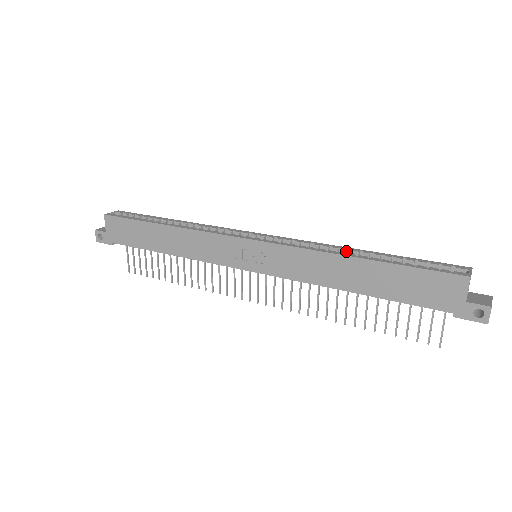
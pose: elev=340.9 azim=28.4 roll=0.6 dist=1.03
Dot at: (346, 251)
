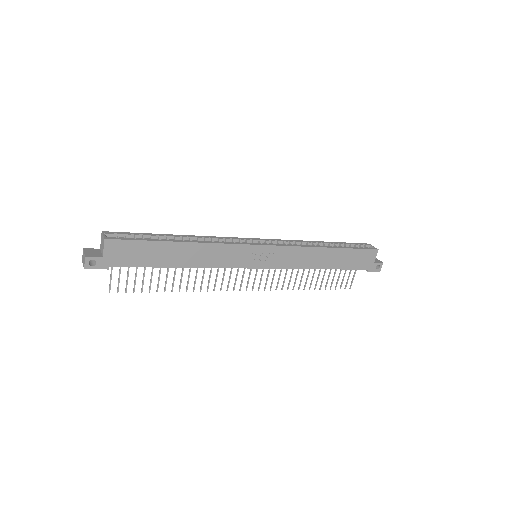
Dot at: (316, 244)
